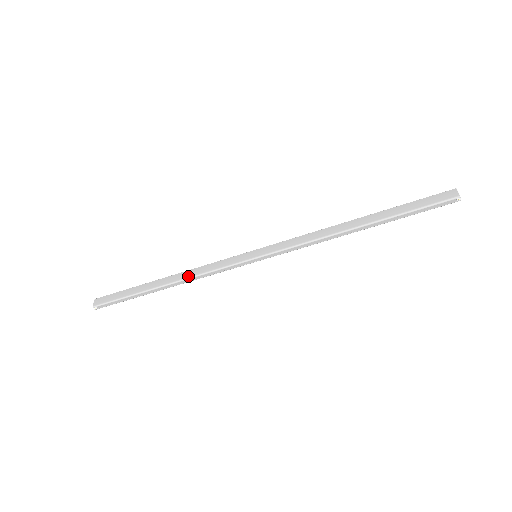
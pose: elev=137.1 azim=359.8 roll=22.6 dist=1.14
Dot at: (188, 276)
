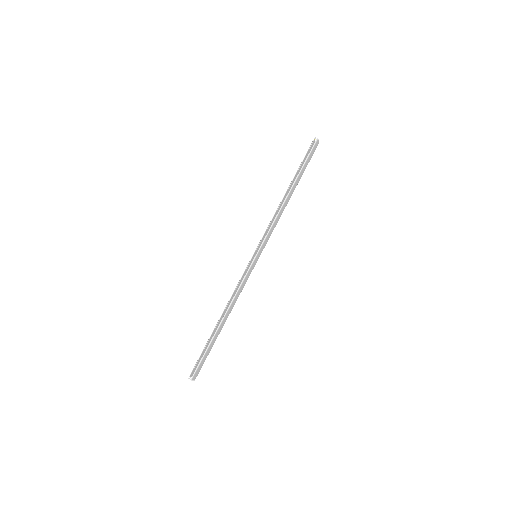
Dot at: (229, 301)
